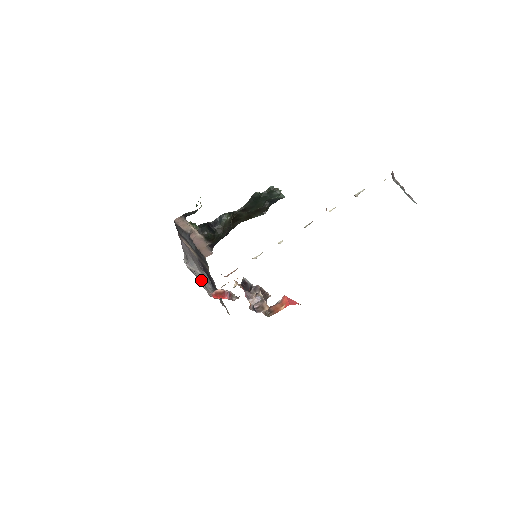
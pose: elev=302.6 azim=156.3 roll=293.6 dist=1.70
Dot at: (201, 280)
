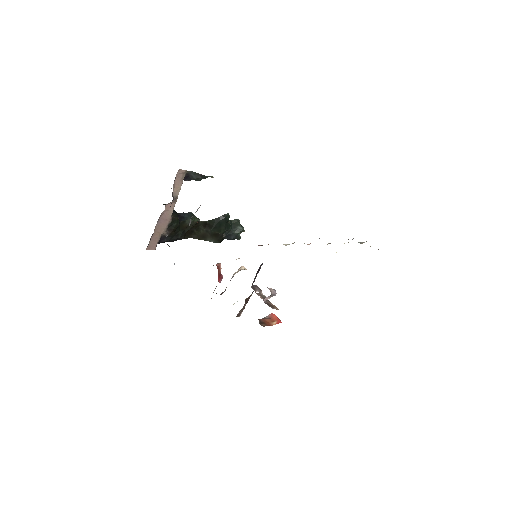
Dot at: occluded
